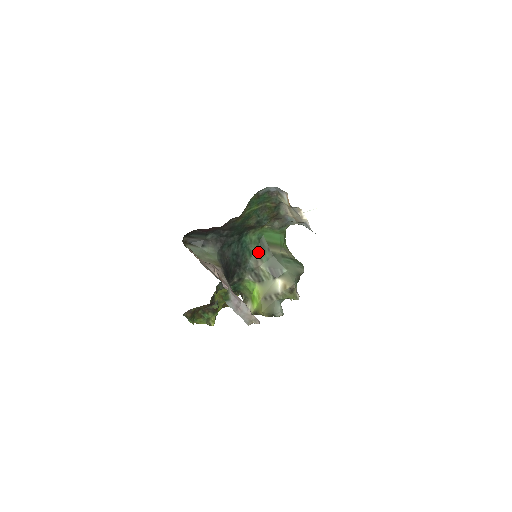
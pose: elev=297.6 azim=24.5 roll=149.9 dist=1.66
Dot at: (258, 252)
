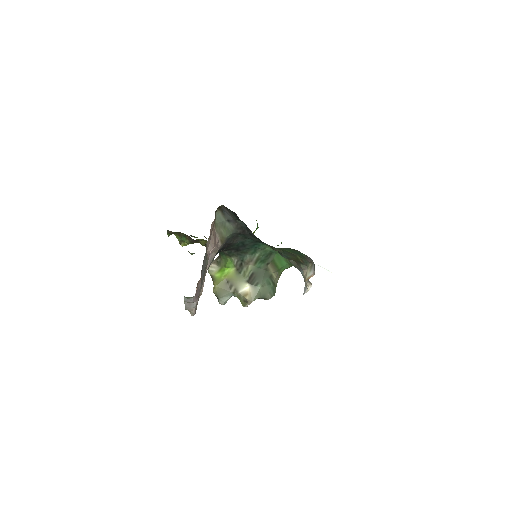
Dot at: (260, 257)
